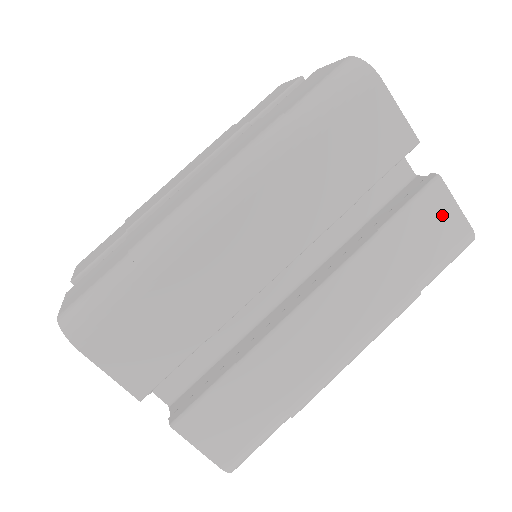
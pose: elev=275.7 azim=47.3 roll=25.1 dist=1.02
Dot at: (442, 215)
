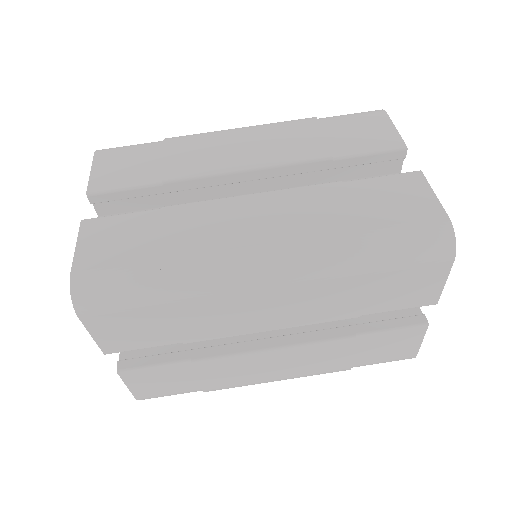
Dot at: (406, 343)
